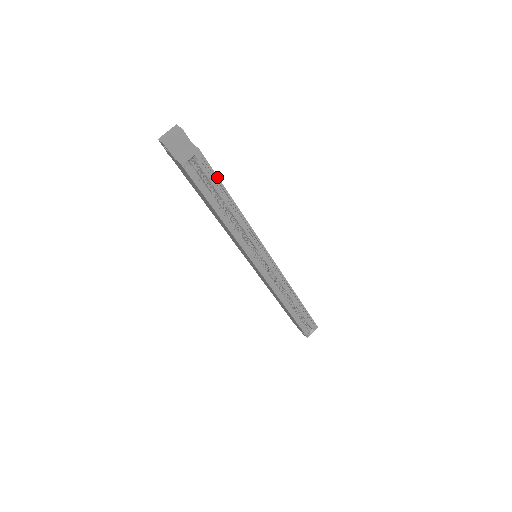
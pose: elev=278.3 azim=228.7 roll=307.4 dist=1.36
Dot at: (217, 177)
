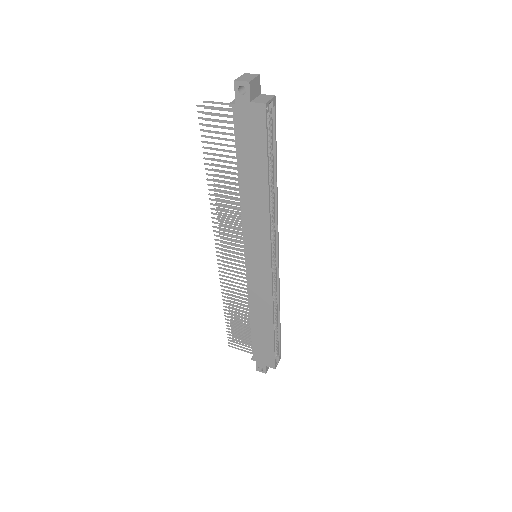
Dot at: occluded
